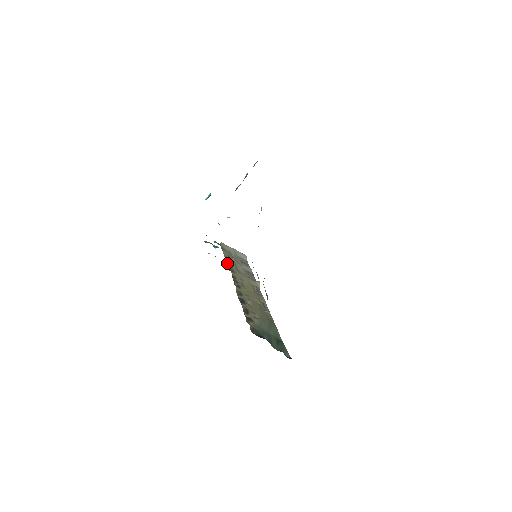
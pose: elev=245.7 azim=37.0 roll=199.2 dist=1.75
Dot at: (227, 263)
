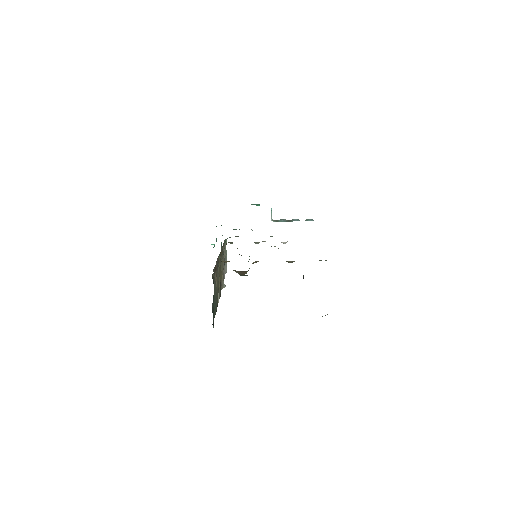
Dot at: (222, 247)
